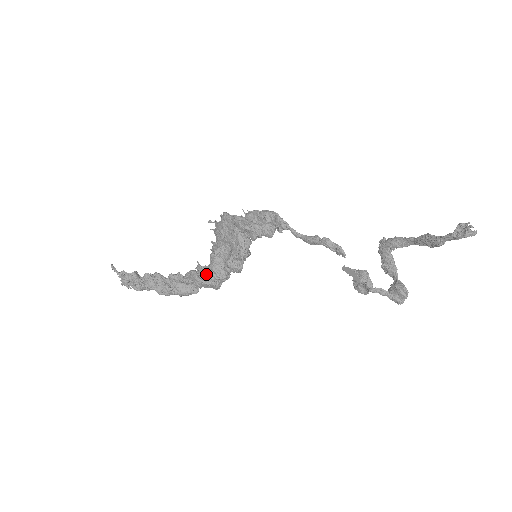
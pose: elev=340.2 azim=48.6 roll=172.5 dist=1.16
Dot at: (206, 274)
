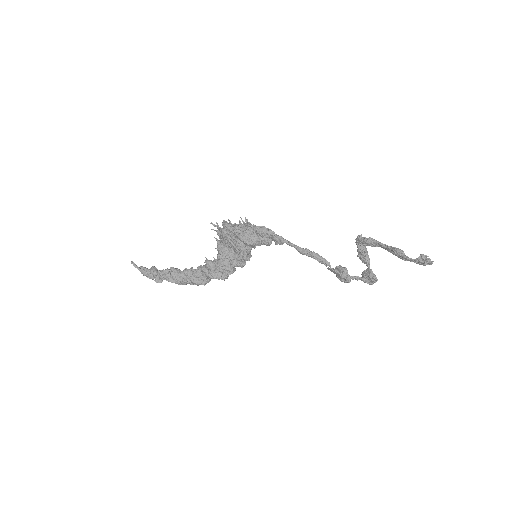
Dot at: (216, 271)
